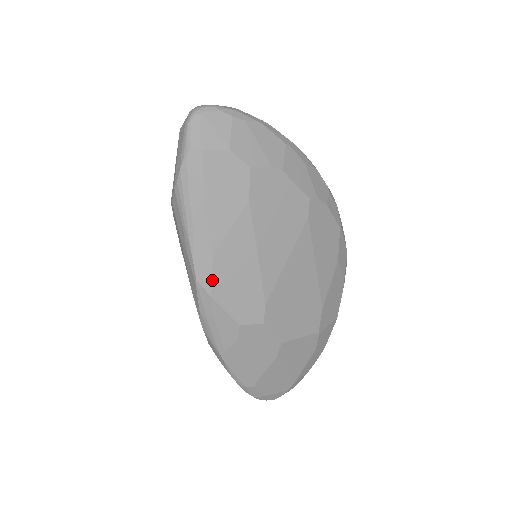
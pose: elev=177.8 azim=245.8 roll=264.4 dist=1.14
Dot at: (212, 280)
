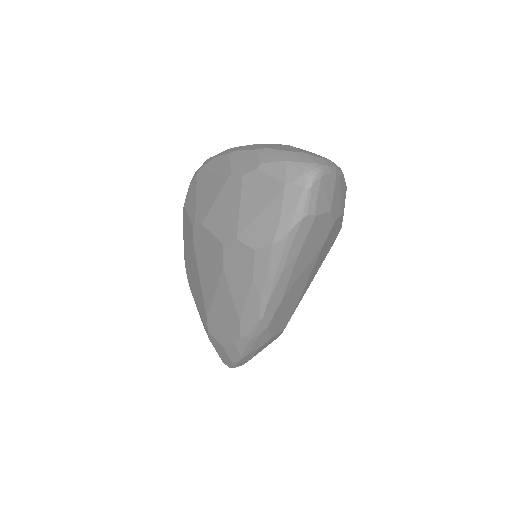
Dot at: (274, 314)
